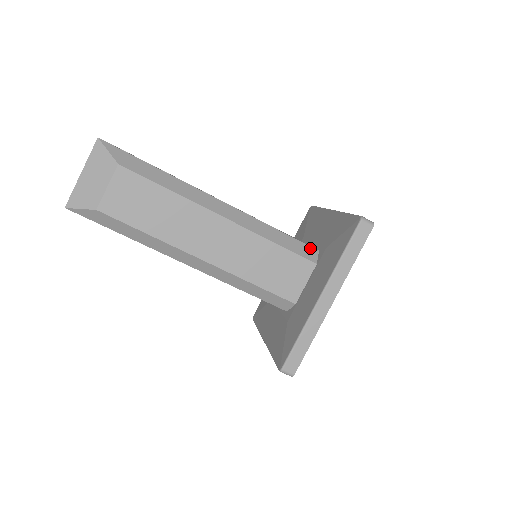
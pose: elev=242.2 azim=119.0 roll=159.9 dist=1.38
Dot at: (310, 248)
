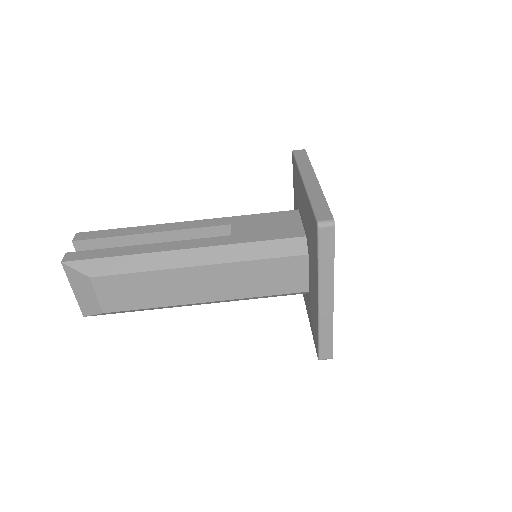
Dot at: (296, 240)
